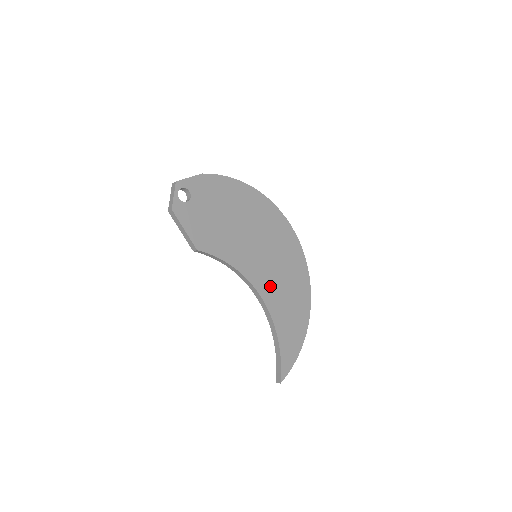
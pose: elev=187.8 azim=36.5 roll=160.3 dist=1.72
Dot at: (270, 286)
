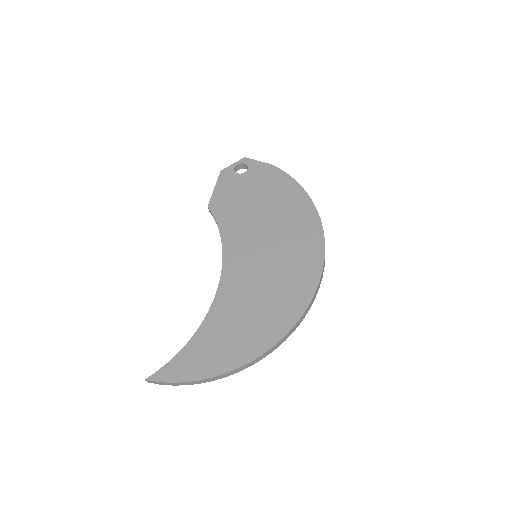
Dot at: (238, 288)
